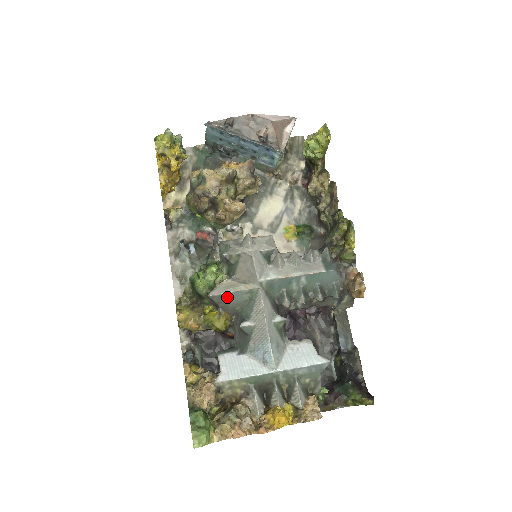
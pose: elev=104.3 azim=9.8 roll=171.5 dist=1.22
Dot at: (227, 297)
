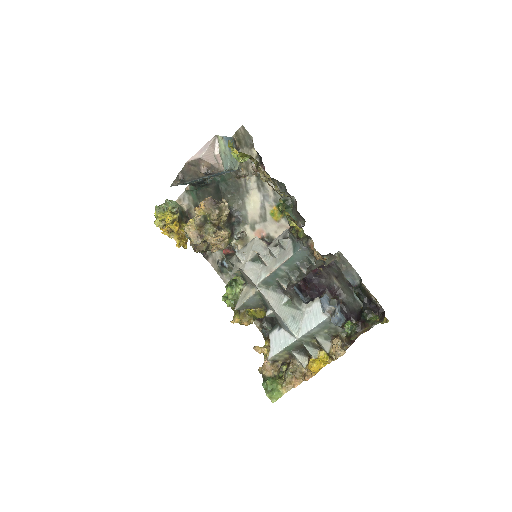
Dot at: (246, 304)
